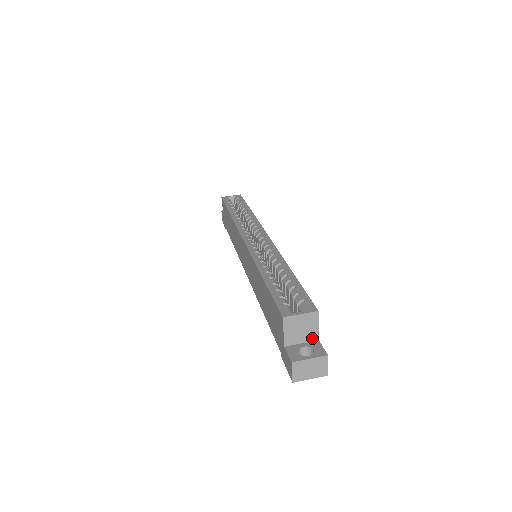
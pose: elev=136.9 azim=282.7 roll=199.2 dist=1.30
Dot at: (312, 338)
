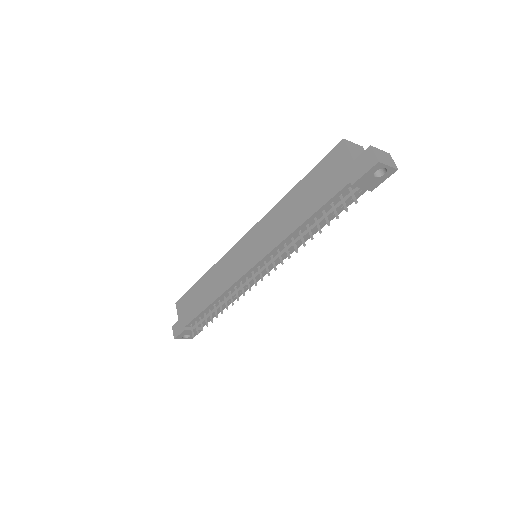
Dot at: occluded
